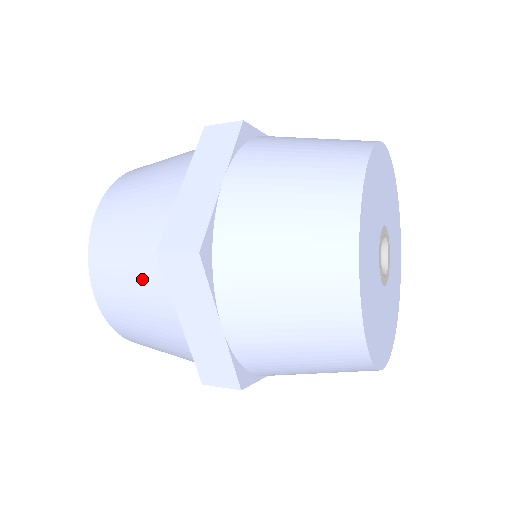
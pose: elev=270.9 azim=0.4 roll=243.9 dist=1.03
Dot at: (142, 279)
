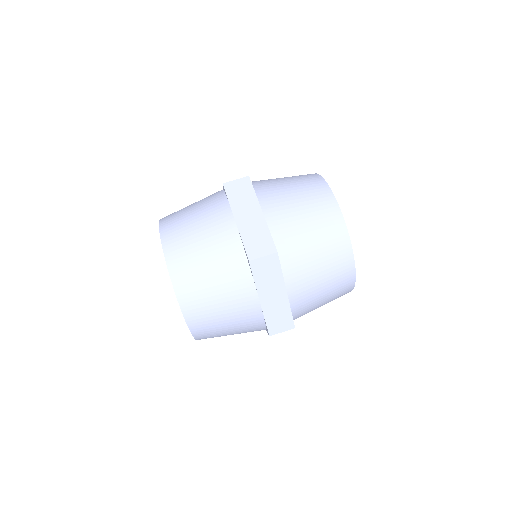
Dot at: (206, 211)
